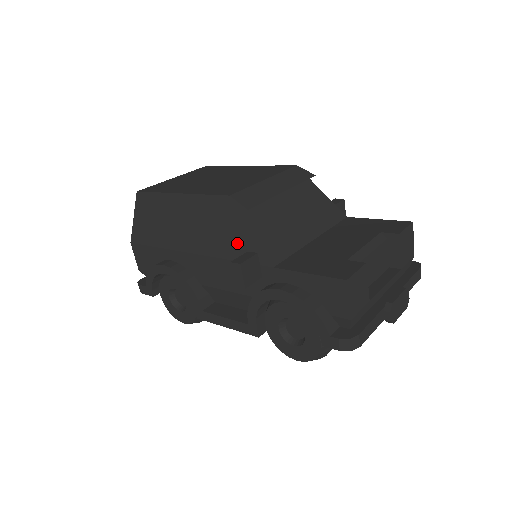
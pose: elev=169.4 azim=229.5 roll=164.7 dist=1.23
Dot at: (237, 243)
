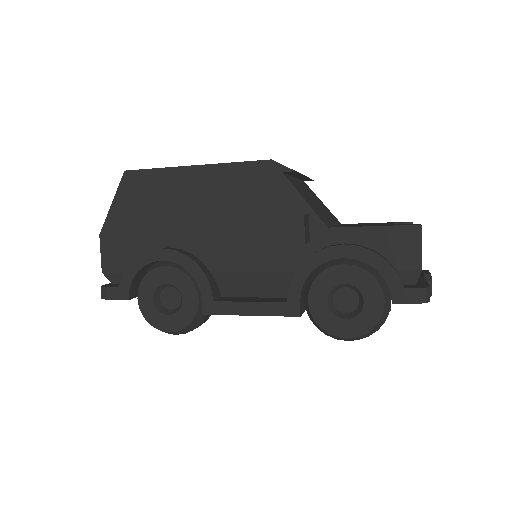
Dot at: (278, 209)
